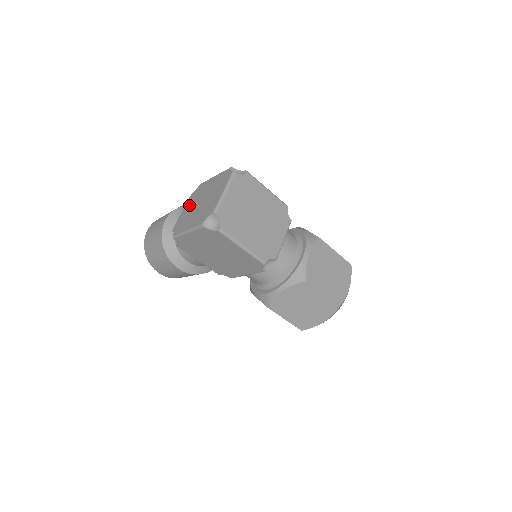
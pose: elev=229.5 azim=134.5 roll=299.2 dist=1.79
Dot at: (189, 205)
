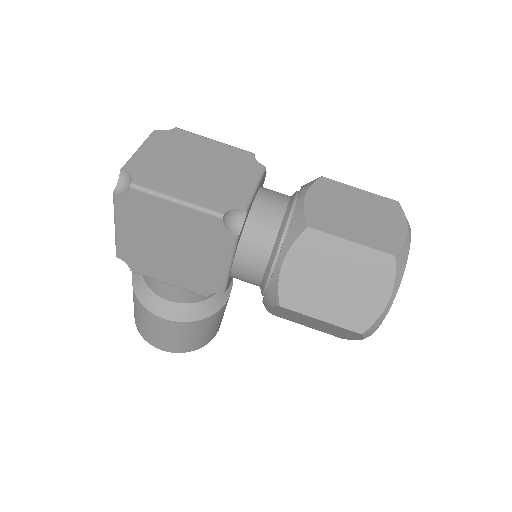
Dot at: occluded
